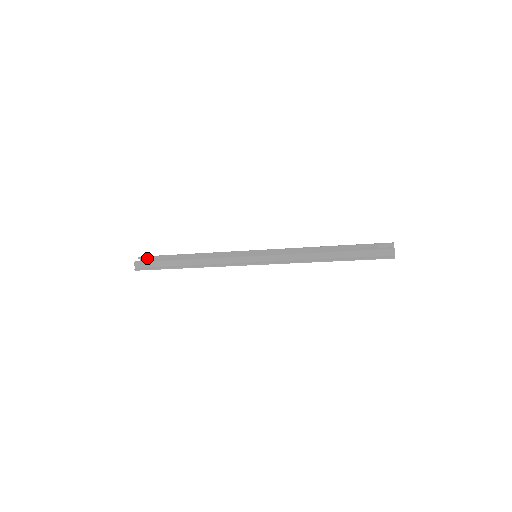
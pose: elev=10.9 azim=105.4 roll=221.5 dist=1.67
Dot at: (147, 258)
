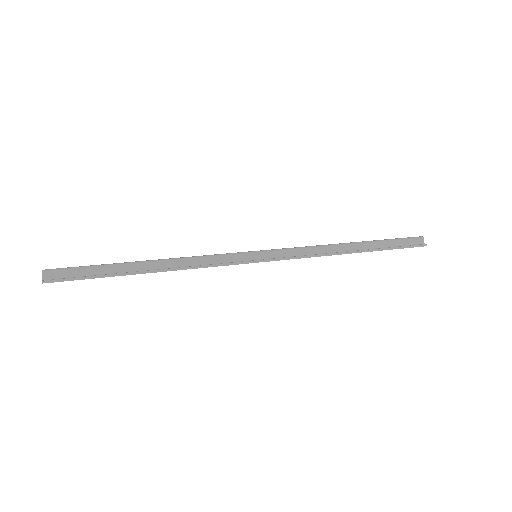
Dot at: occluded
